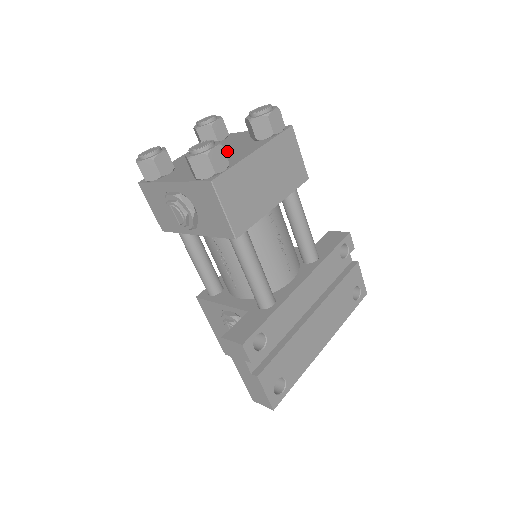
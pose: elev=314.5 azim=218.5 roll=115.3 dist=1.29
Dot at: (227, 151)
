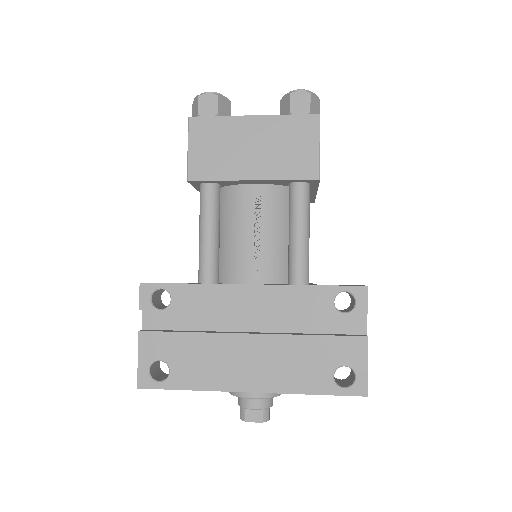
Dot at: occluded
